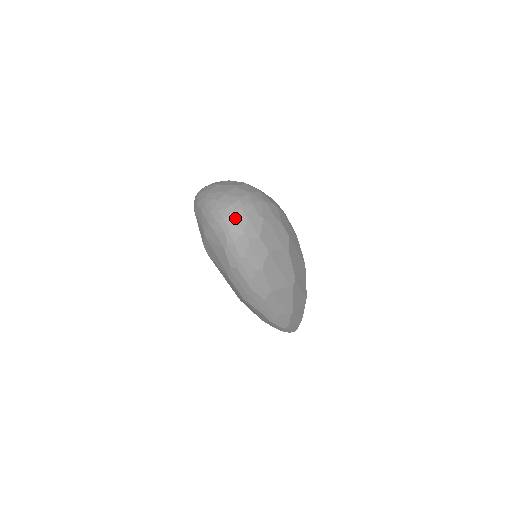
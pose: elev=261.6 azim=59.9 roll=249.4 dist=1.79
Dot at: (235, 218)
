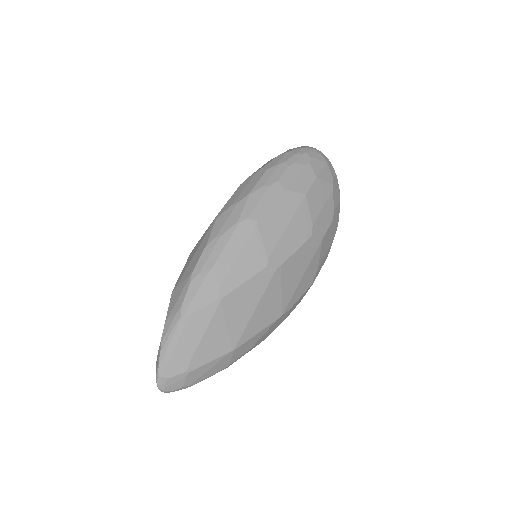
Dot at: (319, 151)
